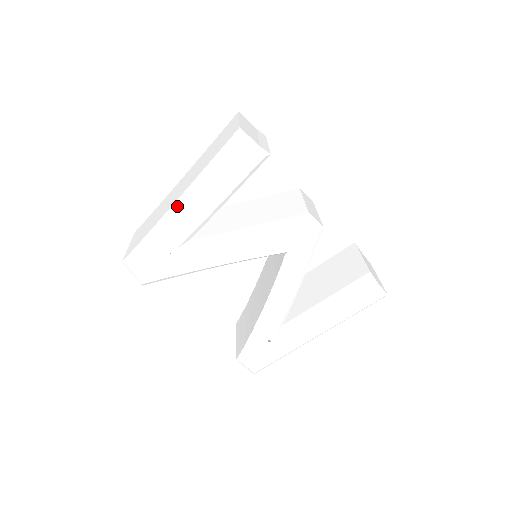
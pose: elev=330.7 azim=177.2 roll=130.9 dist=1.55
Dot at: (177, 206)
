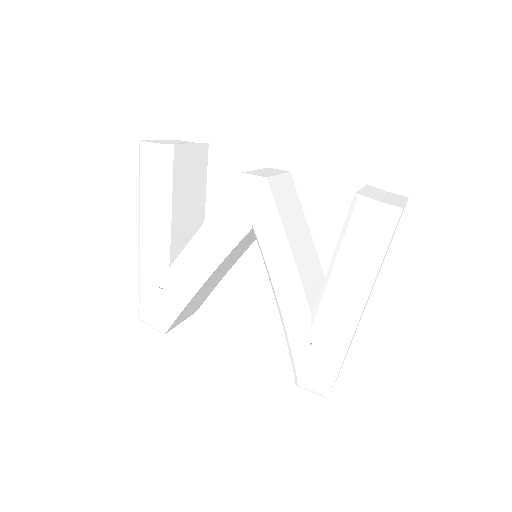
Dot at: (140, 240)
